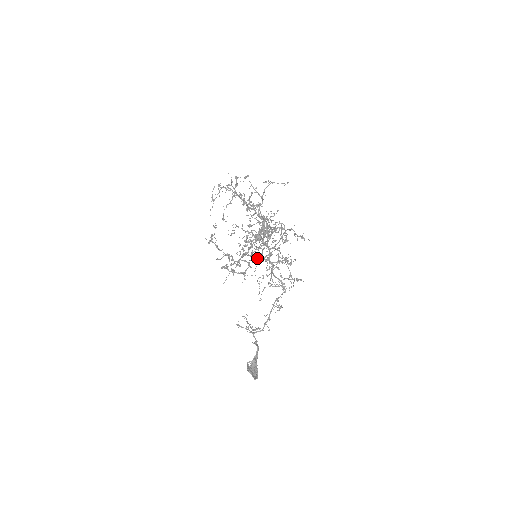
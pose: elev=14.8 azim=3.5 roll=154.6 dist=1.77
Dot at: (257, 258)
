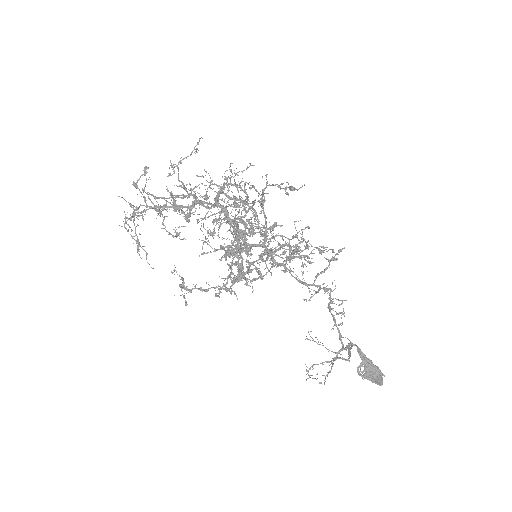
Dot at: (258, 274)
